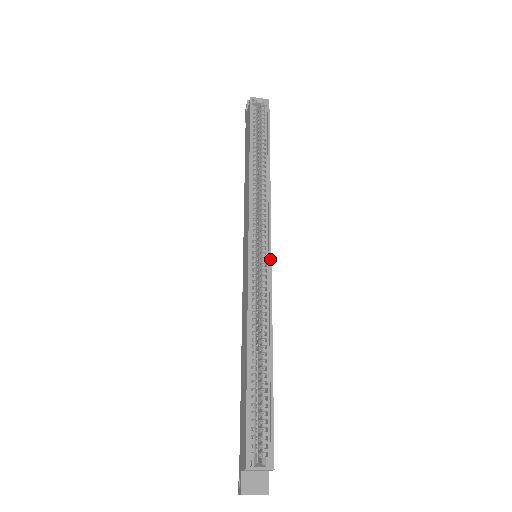
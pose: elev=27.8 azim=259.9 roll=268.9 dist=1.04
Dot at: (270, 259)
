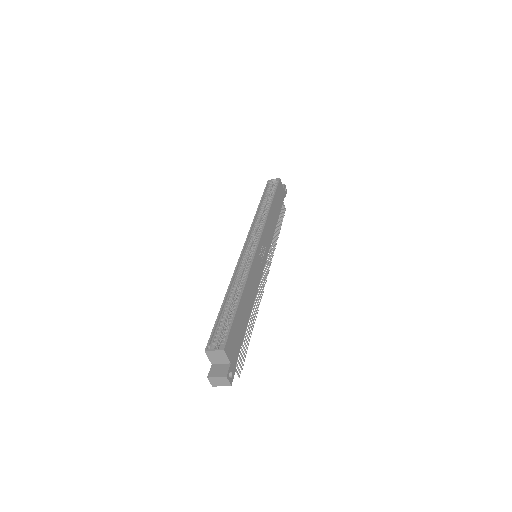
Dot at: (256, 248)
